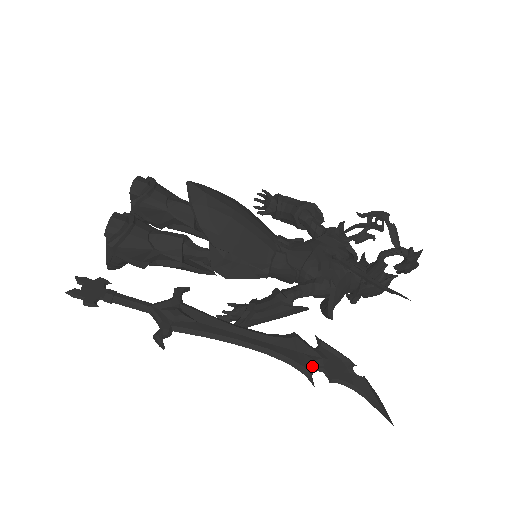
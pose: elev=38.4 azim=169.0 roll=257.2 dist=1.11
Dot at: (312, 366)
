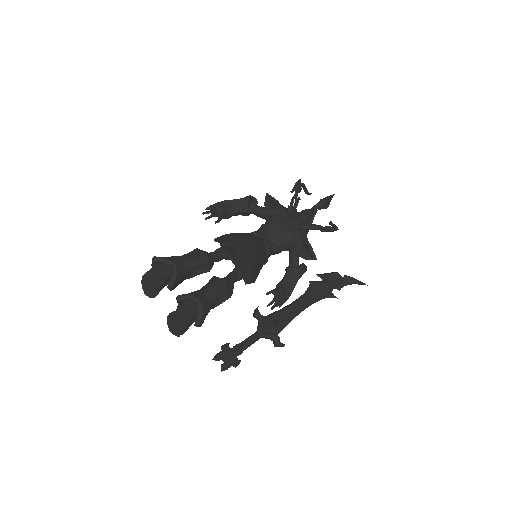
Dot at: (331, 291)
